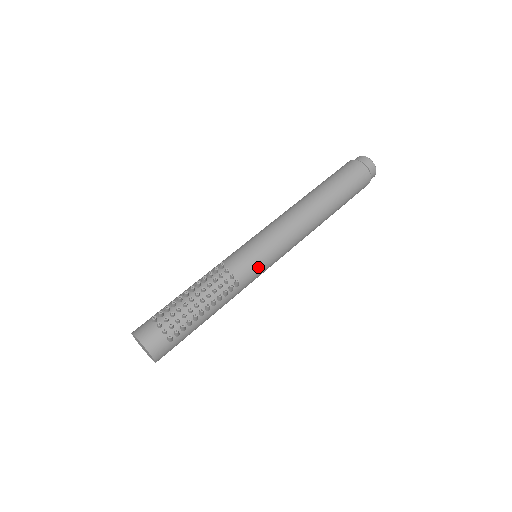
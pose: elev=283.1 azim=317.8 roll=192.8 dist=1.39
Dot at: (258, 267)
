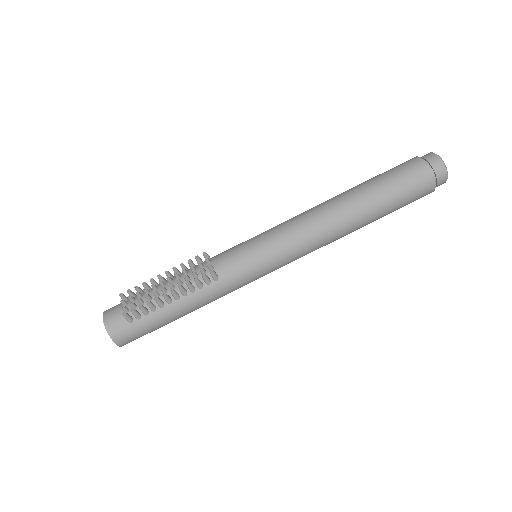
Dot at: (246, 263)
